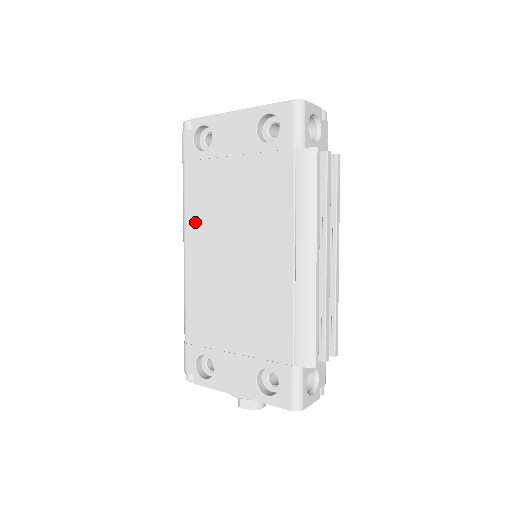
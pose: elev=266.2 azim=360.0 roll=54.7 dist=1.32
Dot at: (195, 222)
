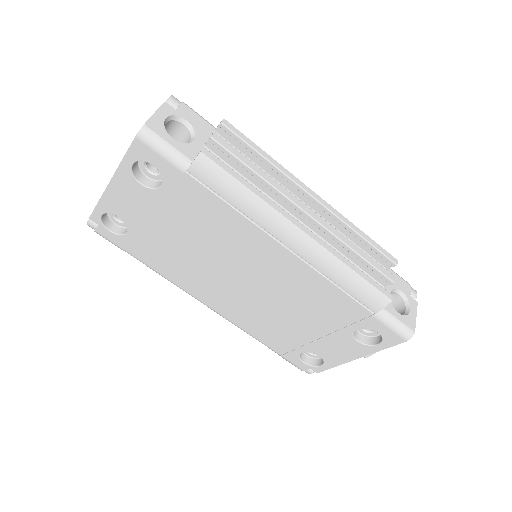
Dot at: (186, 282)
